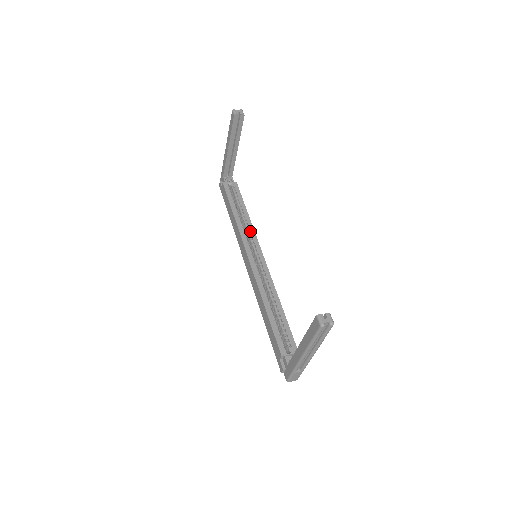
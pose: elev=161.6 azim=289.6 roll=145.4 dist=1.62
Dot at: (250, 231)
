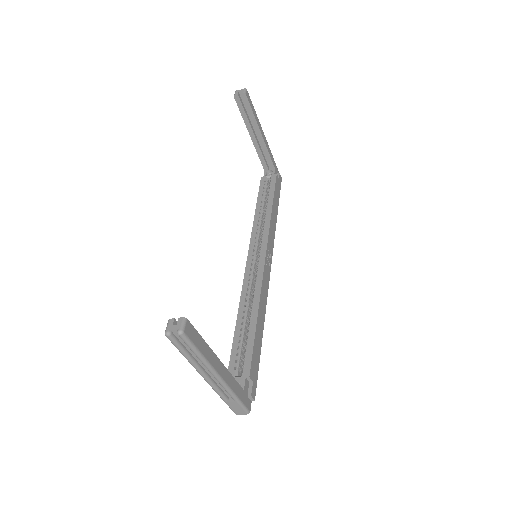
Dot at: (264, 227)
